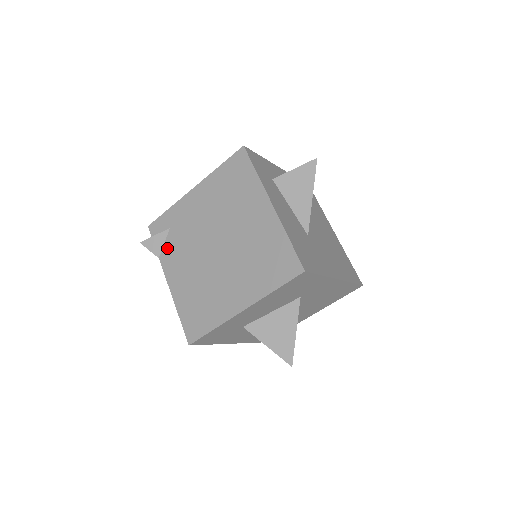
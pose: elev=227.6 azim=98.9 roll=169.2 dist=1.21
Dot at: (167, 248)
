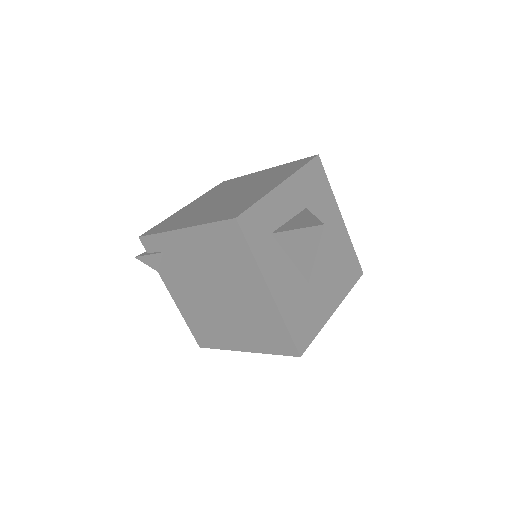
Dot at: (164, 268)
